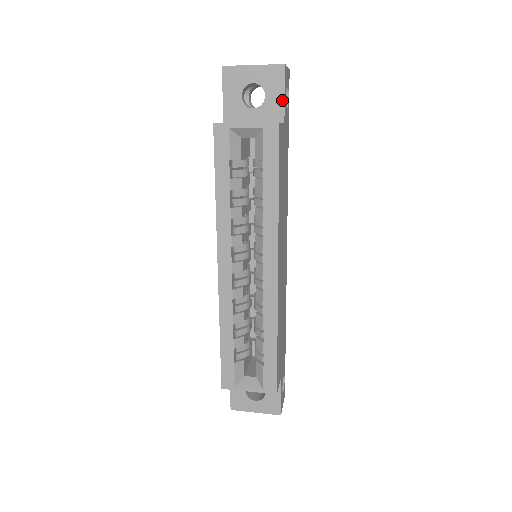
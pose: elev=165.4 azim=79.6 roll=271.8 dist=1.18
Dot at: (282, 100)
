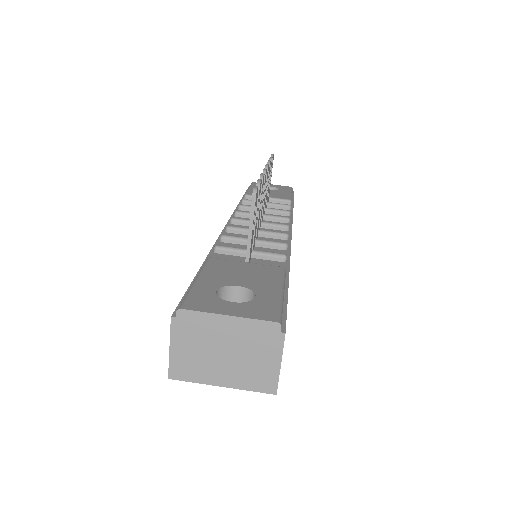
Dot at: occluded
